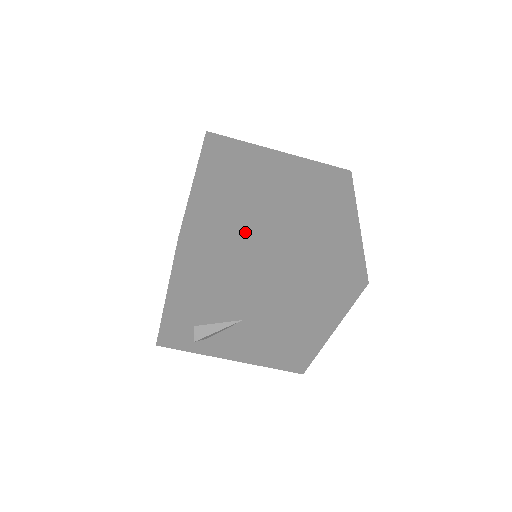
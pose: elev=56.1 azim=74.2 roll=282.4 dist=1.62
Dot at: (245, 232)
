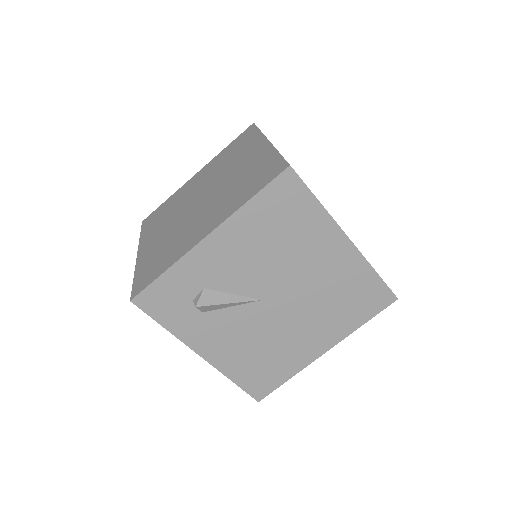
Dot at: occluded
